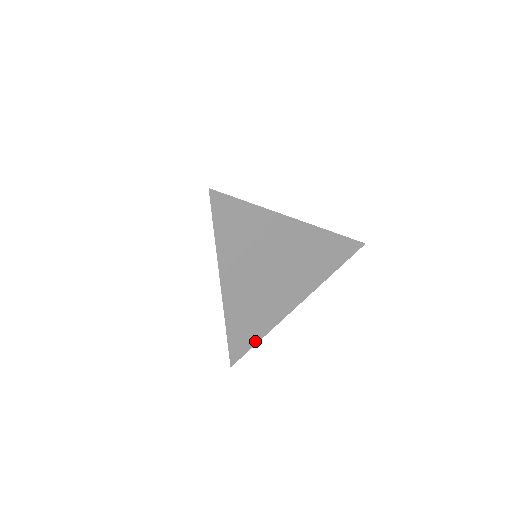
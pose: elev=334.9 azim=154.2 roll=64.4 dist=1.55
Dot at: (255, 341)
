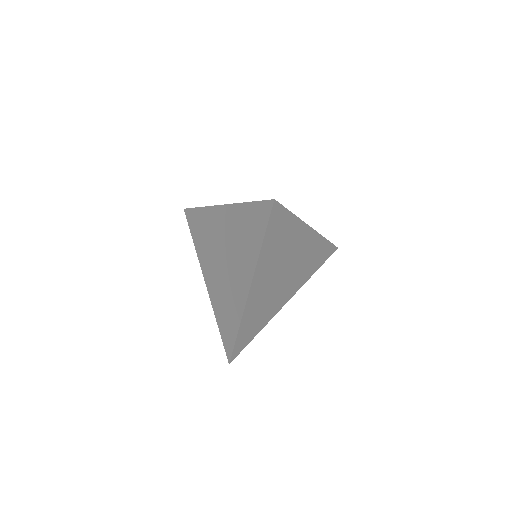
Dot at: (252, 338)
